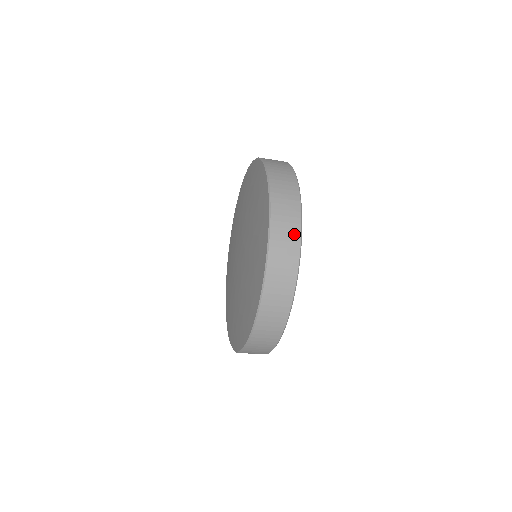
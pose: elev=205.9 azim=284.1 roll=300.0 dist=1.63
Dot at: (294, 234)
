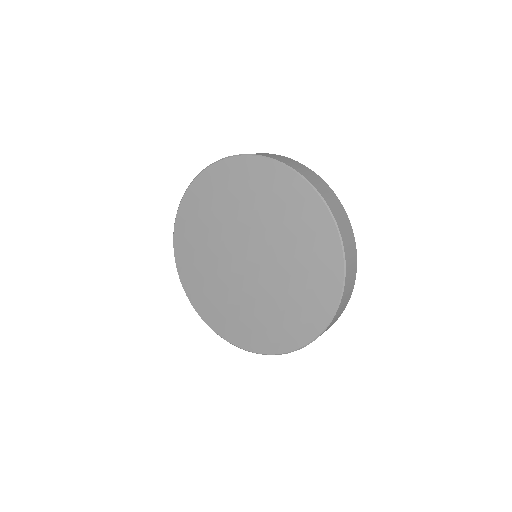
Dot at: (337, 201)
